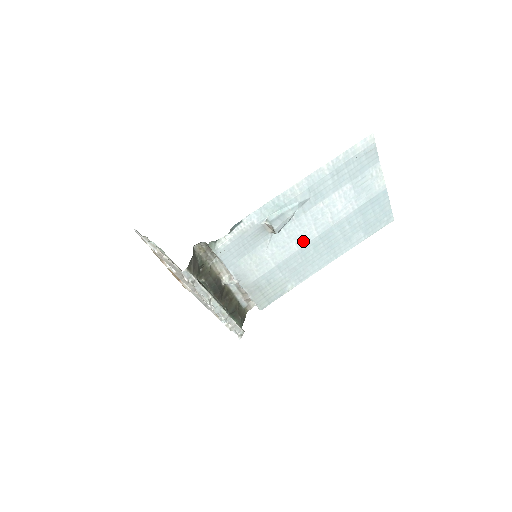
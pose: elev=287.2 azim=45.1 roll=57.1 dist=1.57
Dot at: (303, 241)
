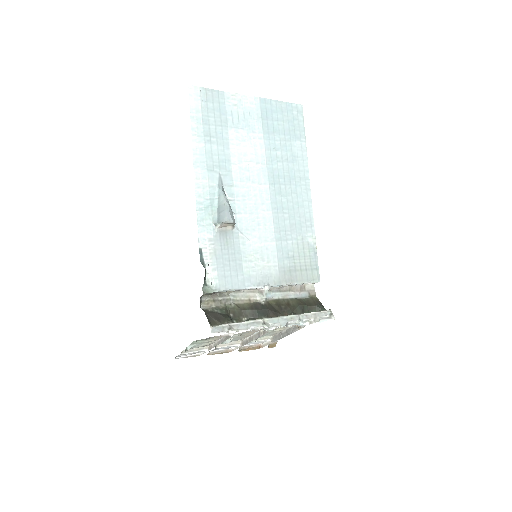
Dot at: (265, 202)
